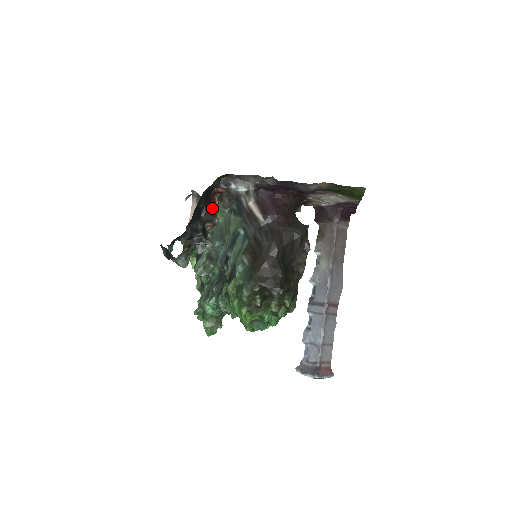
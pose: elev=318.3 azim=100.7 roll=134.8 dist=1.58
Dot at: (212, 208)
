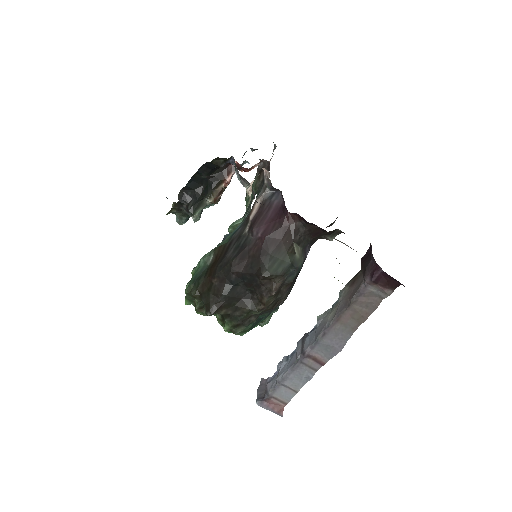
Dot at: (216, 184)
